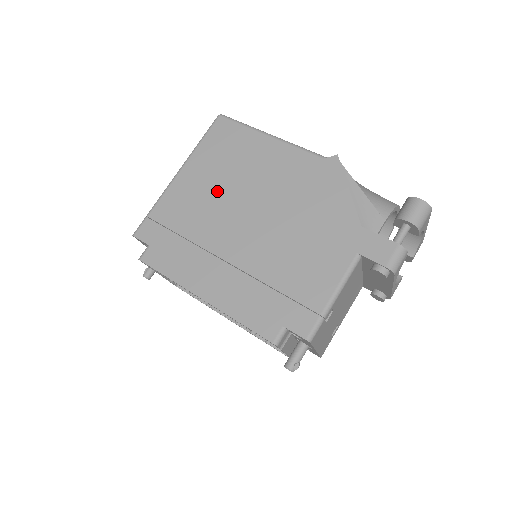
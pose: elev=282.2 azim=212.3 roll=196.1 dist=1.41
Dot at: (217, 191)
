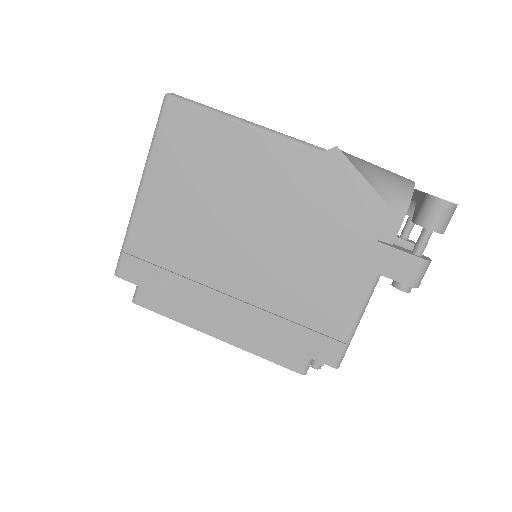
Dot at: (197, 211)
